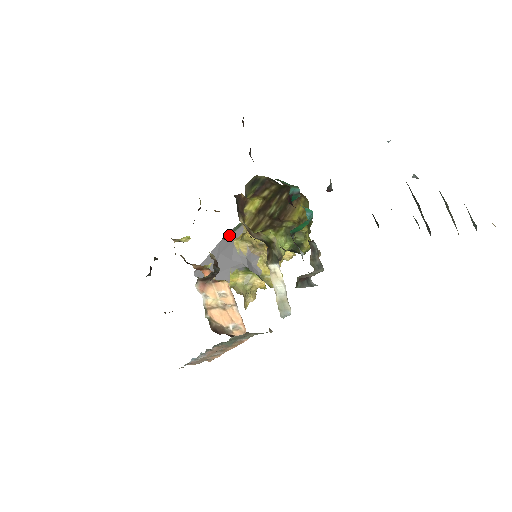
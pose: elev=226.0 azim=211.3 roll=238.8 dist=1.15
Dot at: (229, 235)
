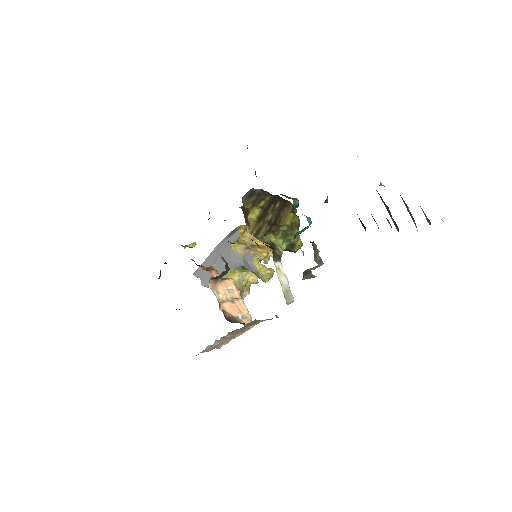
Dot at: (226, 239)
